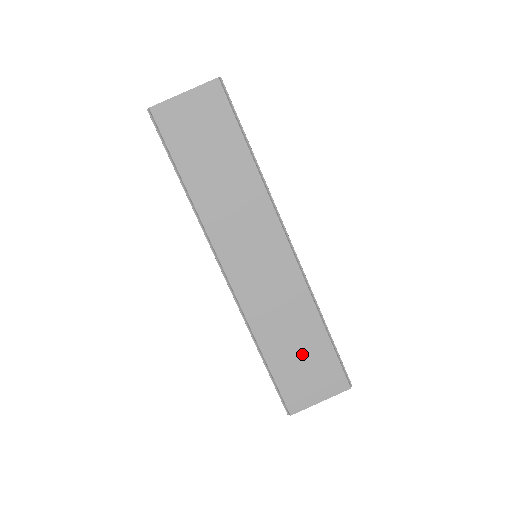
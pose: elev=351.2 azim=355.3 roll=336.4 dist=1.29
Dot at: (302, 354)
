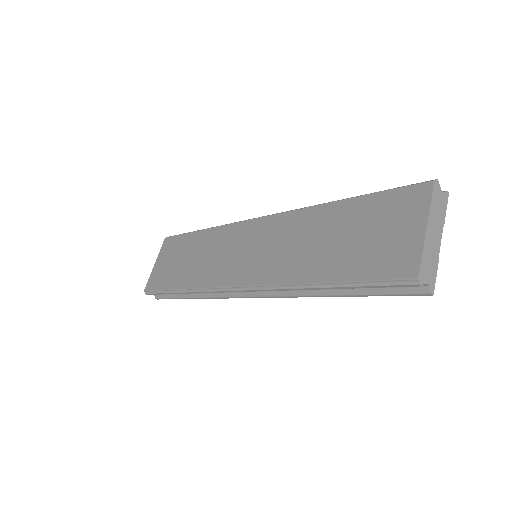
Dot at: (351, 235)
